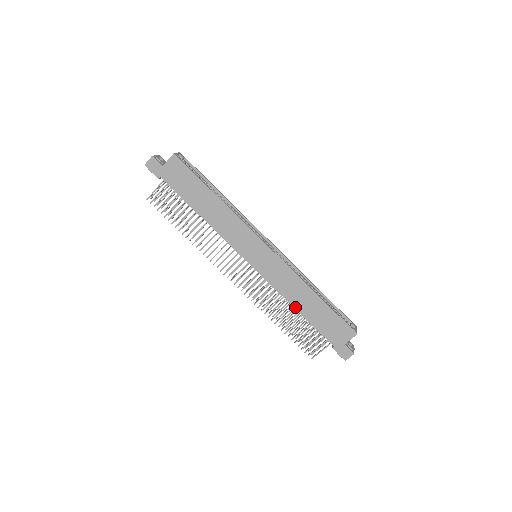
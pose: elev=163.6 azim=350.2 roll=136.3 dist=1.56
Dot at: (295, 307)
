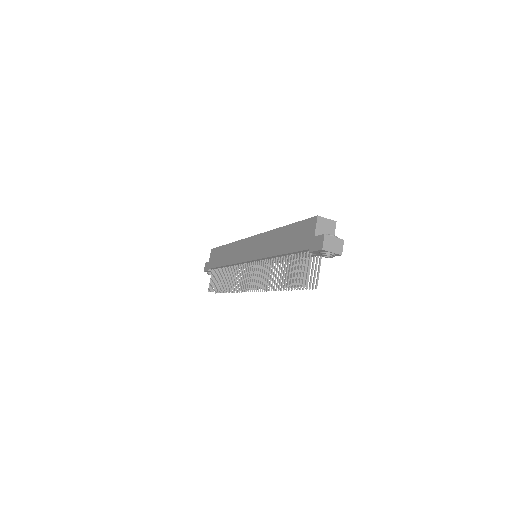
Dot at: (276, 255)
